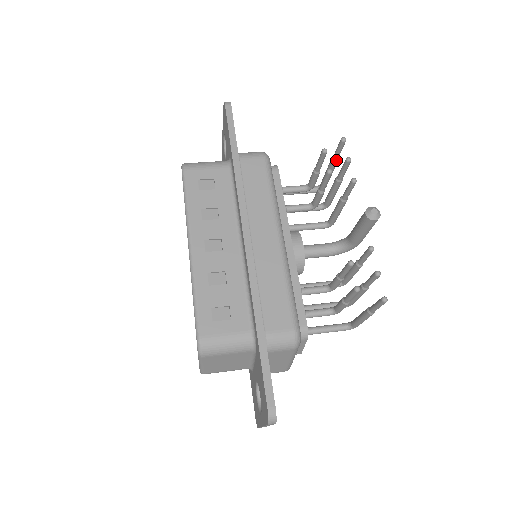
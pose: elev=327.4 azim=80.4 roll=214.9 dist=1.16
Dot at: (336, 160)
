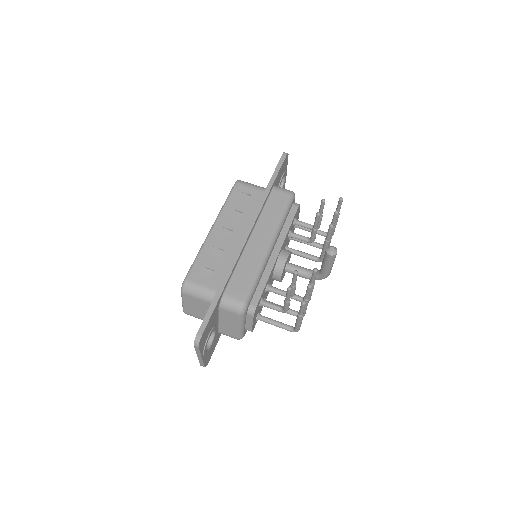
Dot at: occluded
